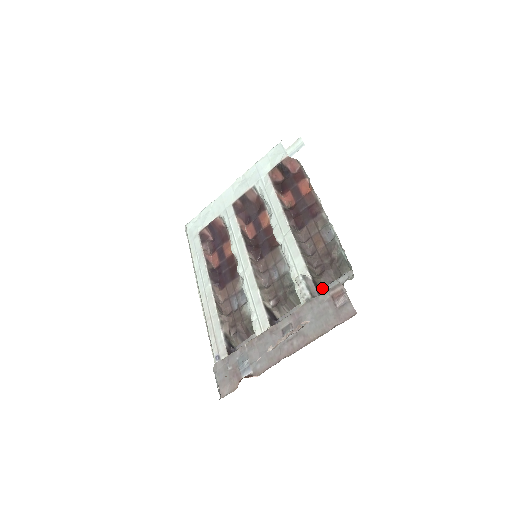
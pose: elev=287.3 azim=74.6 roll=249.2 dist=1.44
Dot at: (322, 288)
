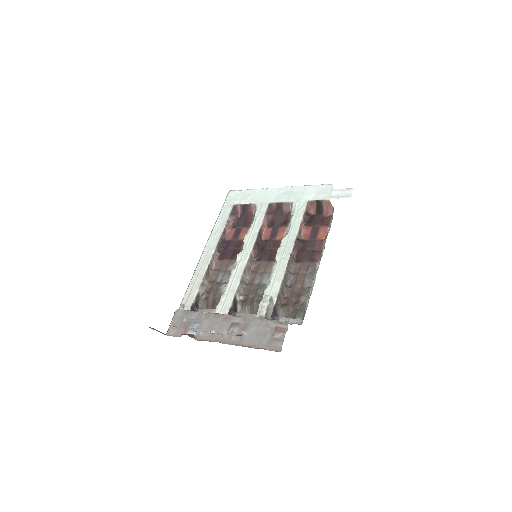
Dot at: (277, 315)
